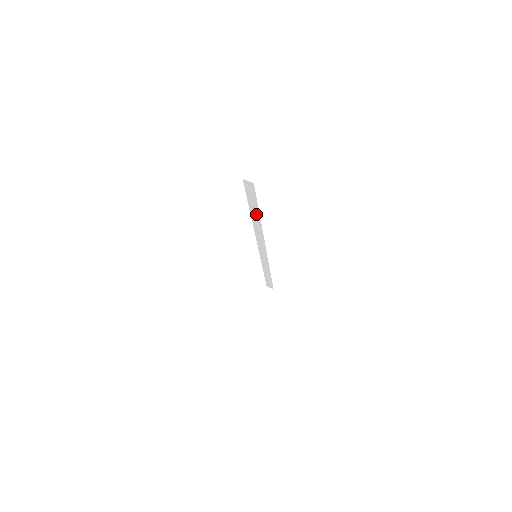
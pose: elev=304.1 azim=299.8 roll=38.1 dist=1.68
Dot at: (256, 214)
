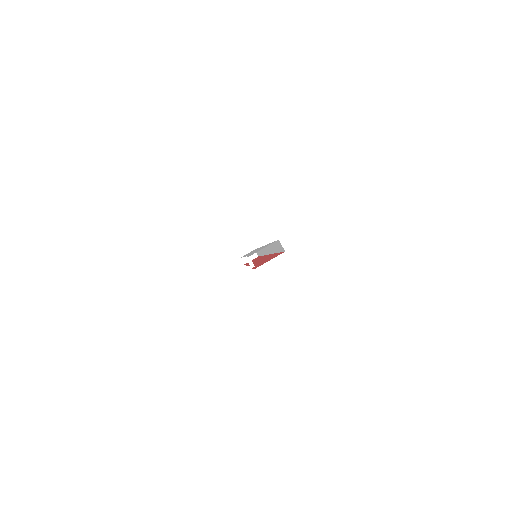
Dot at: (275, 249)
